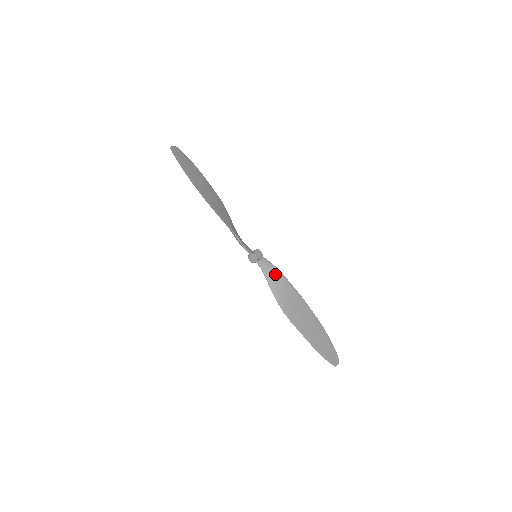
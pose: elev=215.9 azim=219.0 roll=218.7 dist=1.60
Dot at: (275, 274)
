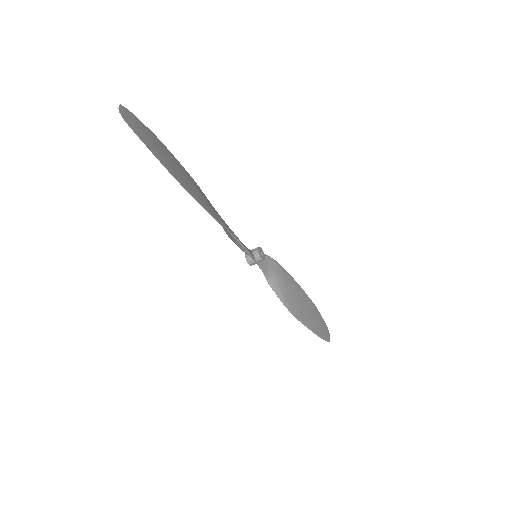
Dot at: (275, 269)
